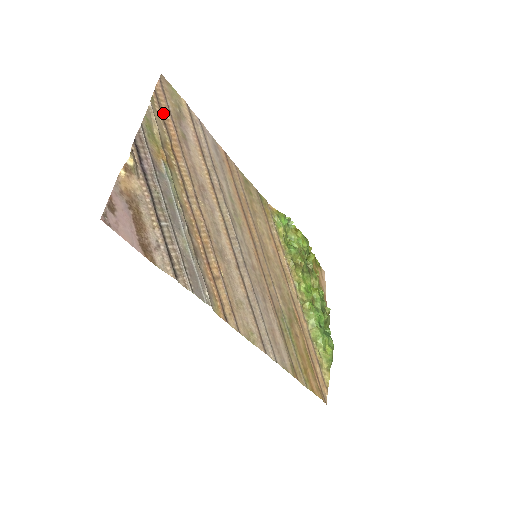
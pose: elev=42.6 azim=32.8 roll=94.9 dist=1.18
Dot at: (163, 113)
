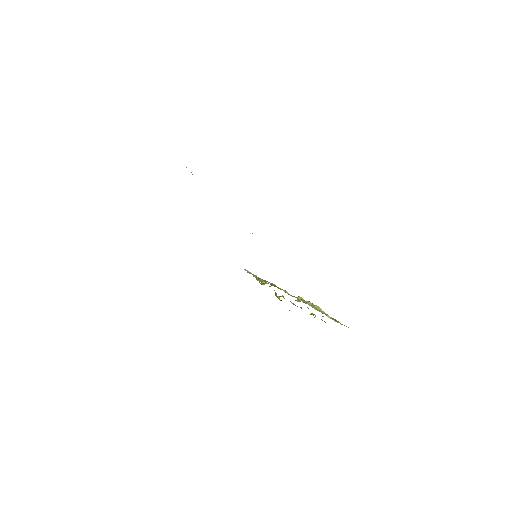
Dot at: occluded
